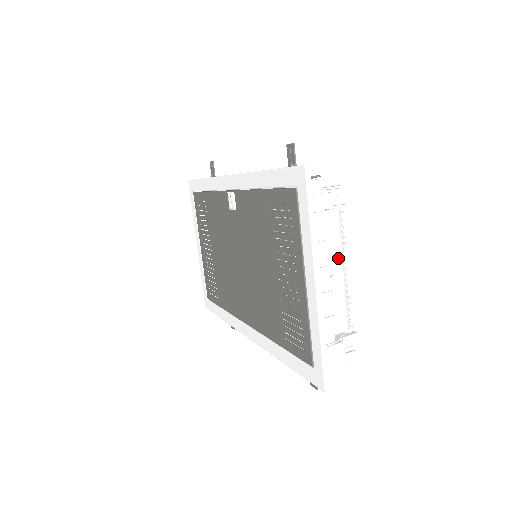
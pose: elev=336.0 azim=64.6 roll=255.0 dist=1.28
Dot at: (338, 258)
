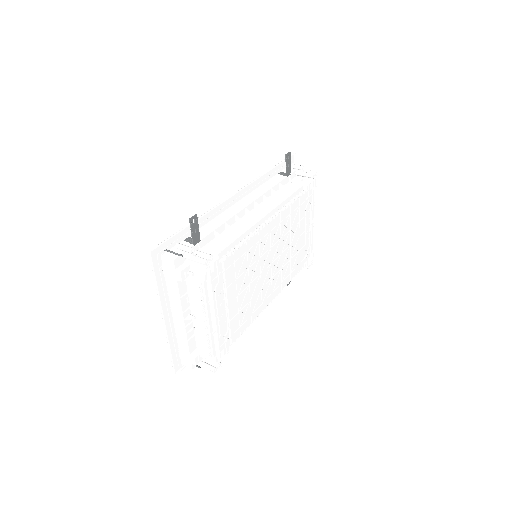
Dot at: occluded
